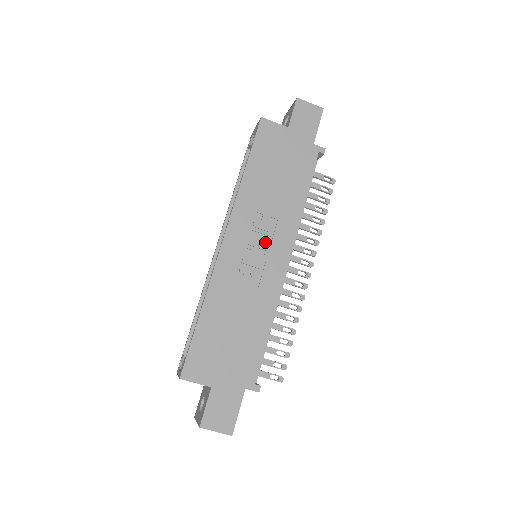
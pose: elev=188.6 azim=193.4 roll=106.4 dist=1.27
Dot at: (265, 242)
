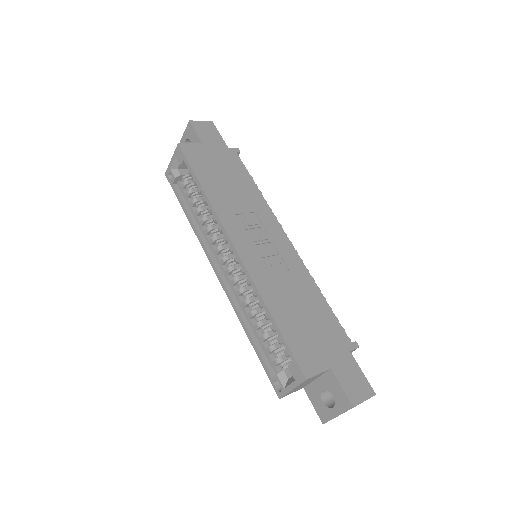
Dot at: (262, 233)
